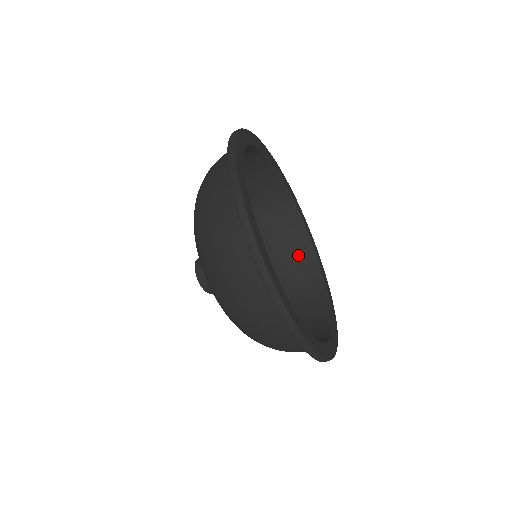
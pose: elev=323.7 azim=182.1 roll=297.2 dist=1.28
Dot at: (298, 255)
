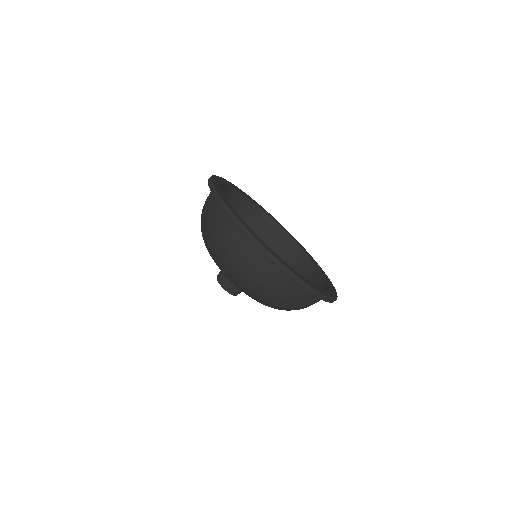
Dot at: (295, 261)
